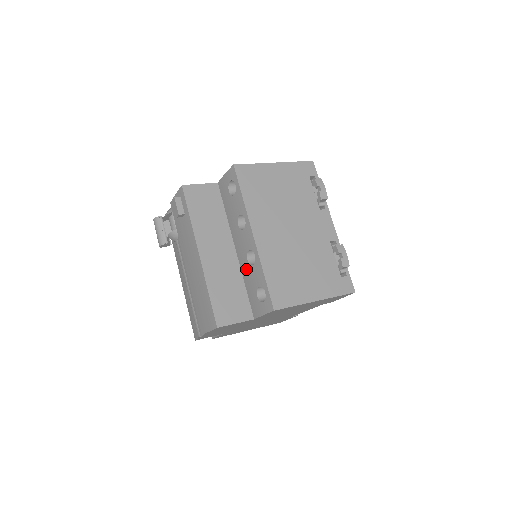
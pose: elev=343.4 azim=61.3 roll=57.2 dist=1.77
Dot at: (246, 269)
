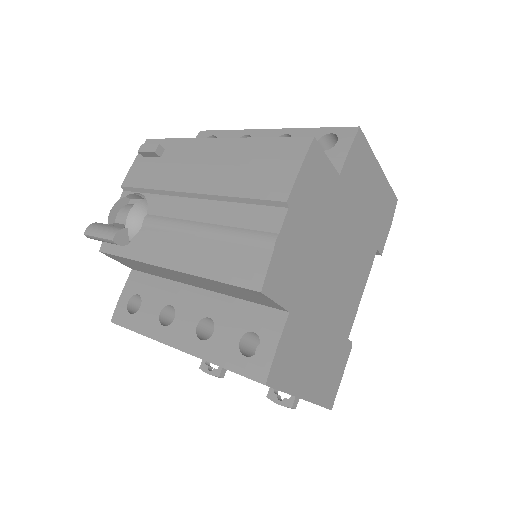
Dot at: occluded
